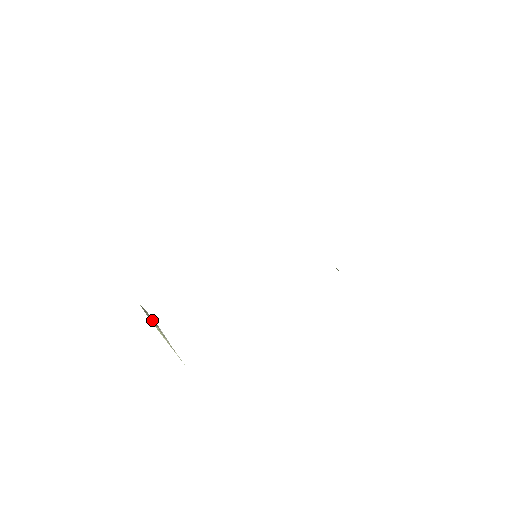
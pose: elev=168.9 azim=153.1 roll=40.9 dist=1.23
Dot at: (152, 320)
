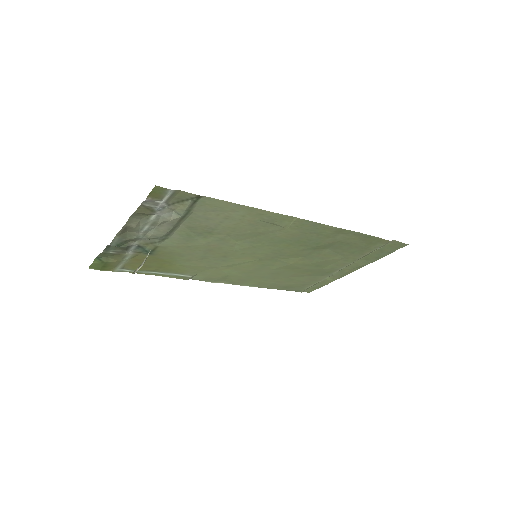
Dot at: (138, 268)
